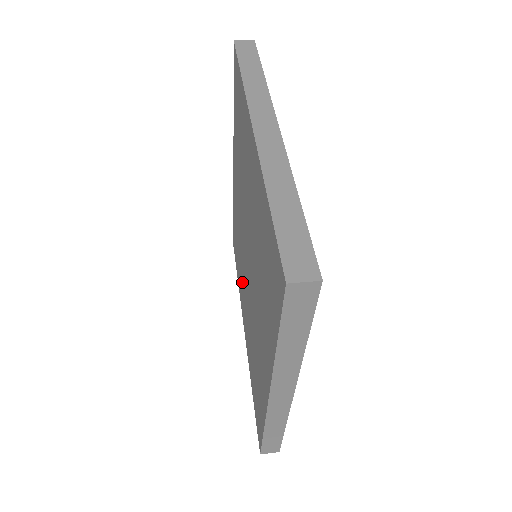
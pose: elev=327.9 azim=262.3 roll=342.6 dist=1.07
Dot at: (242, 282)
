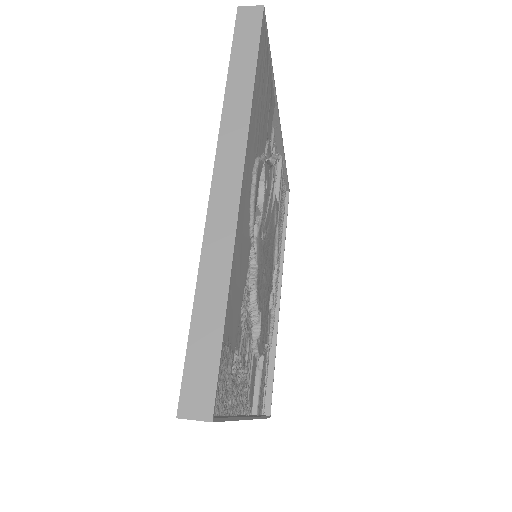
Dot at: occluded
